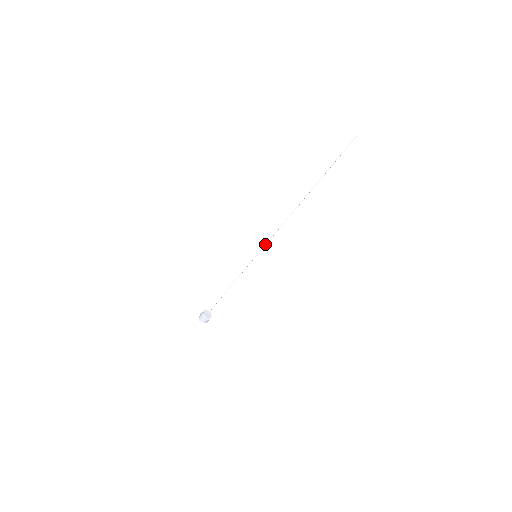
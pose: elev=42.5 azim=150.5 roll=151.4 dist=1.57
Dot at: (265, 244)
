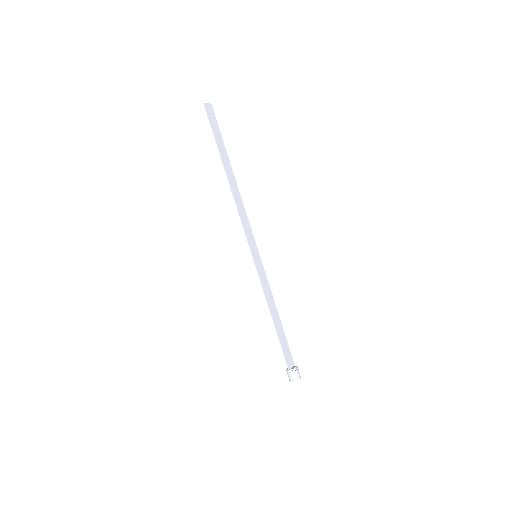
Dot at: (245, 234)
